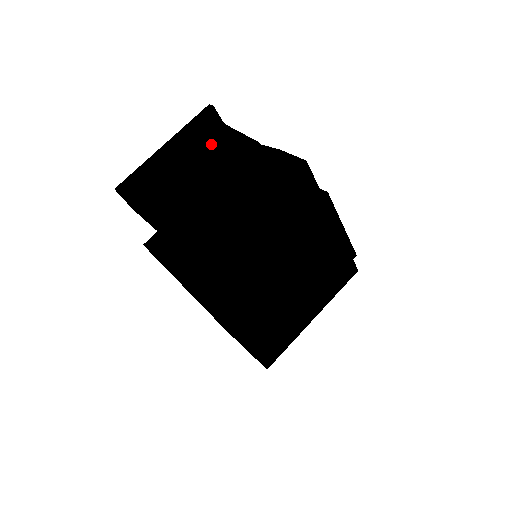
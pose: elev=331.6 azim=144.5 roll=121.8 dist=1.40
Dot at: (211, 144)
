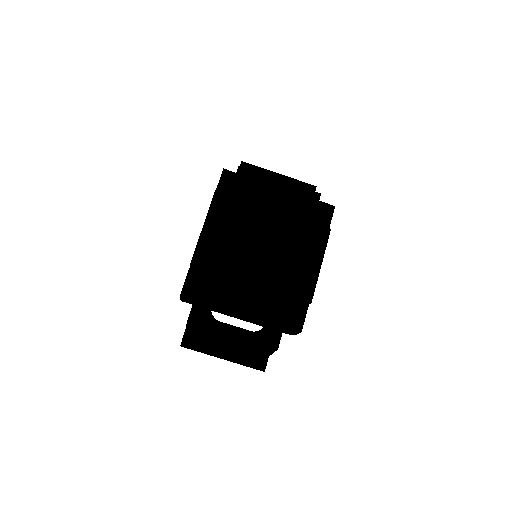
Dot at: occluded
